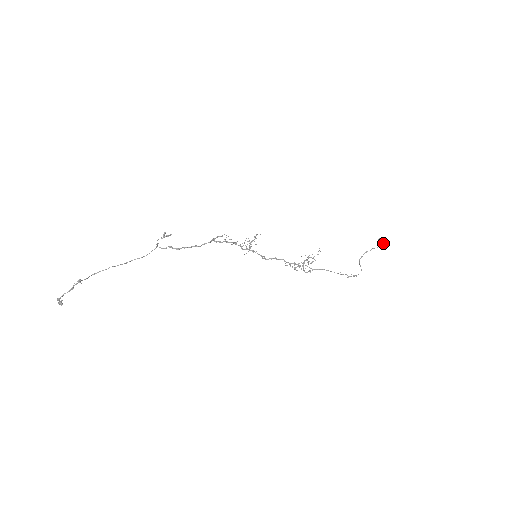
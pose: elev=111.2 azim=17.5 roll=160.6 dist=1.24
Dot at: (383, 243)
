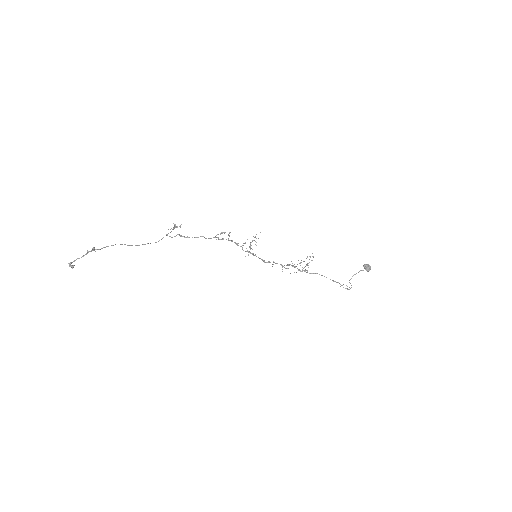
Dot at: (368, 266)
